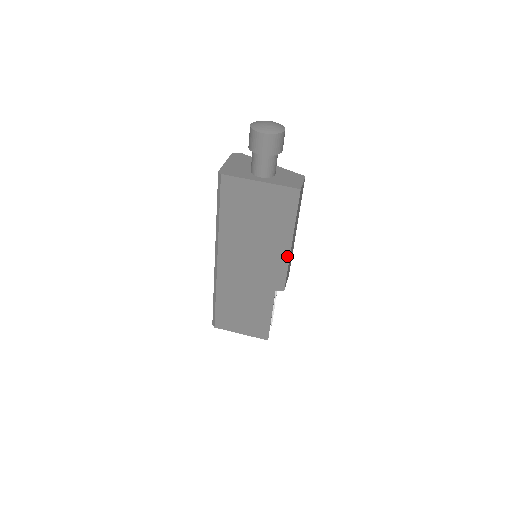
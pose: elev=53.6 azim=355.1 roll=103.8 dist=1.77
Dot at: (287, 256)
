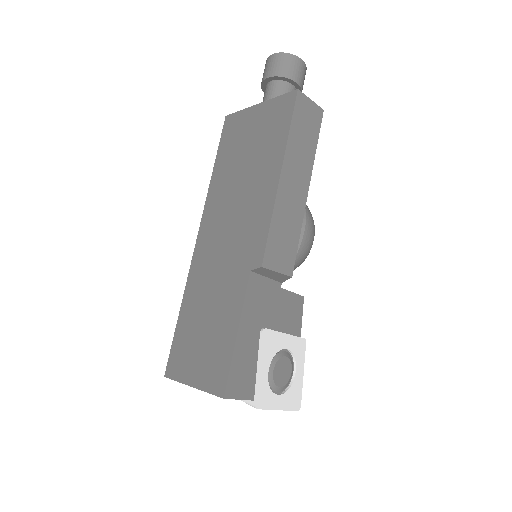
Dot at: (273, 198)
